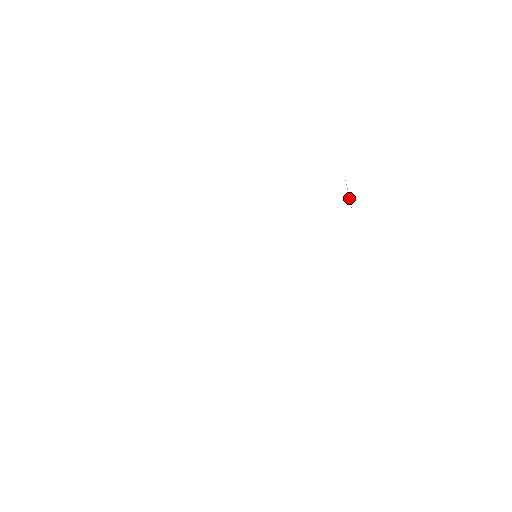
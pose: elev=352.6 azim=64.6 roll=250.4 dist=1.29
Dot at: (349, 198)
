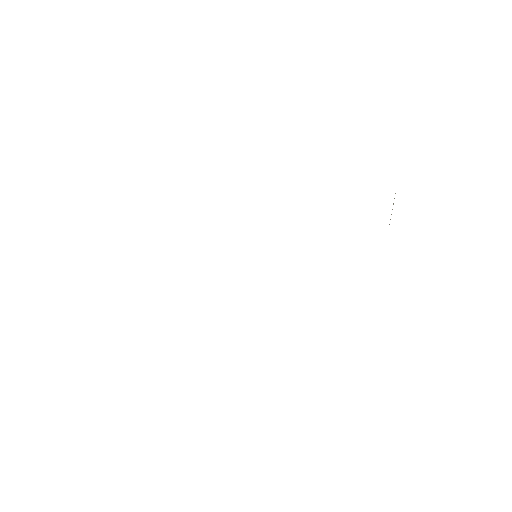
Dot at: occluded
